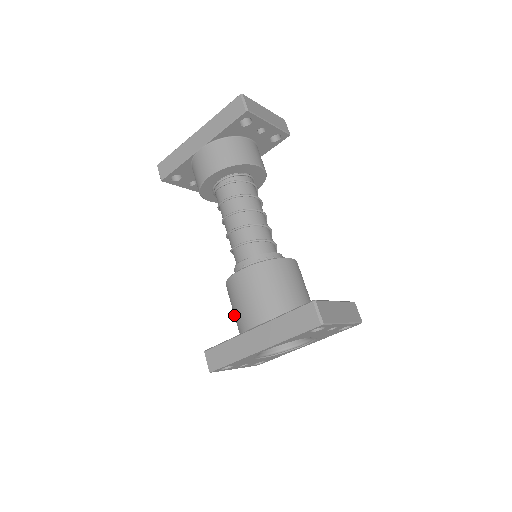
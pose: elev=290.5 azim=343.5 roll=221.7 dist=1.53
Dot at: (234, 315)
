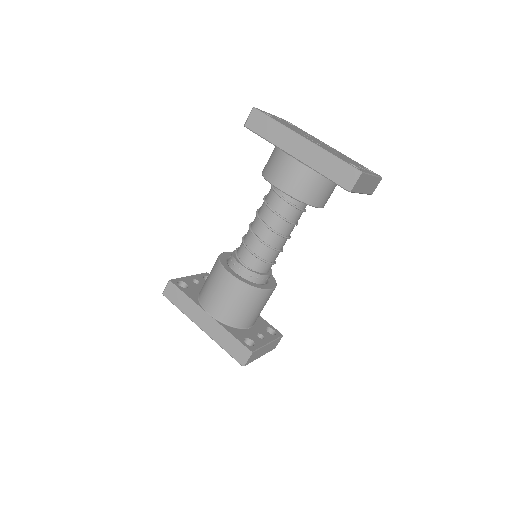
Dot at: (206, 282)
